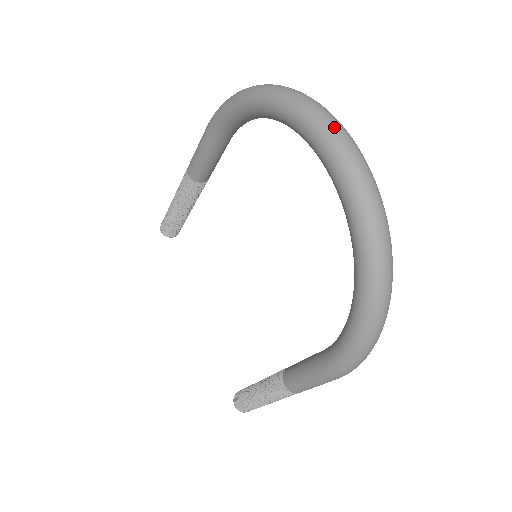
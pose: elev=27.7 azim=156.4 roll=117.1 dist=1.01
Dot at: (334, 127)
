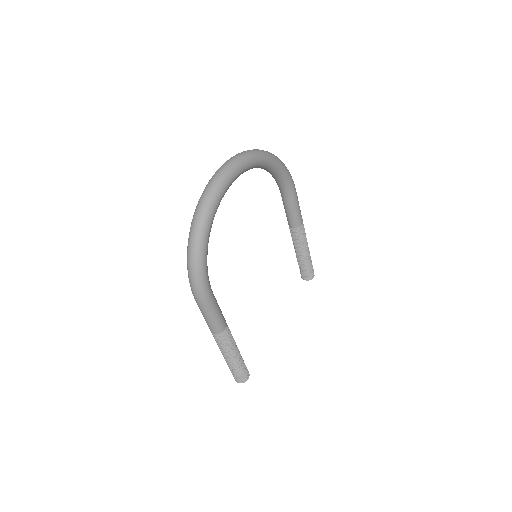
Dot at: (233, 157)
